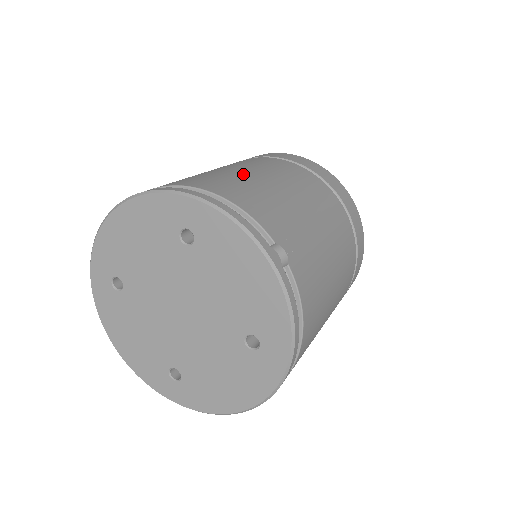
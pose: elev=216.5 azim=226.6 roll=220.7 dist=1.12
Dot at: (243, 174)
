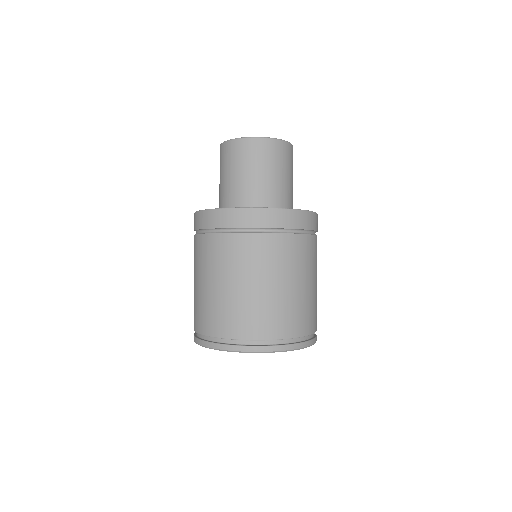
Dot at: (305, 293)
